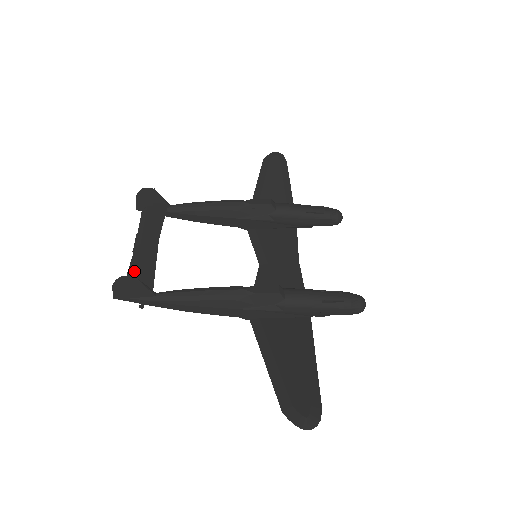
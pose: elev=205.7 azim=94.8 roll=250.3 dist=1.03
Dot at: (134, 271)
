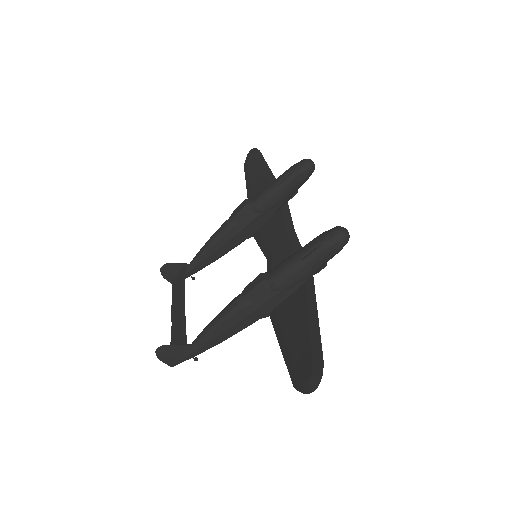
Dot at: (173, 337)
